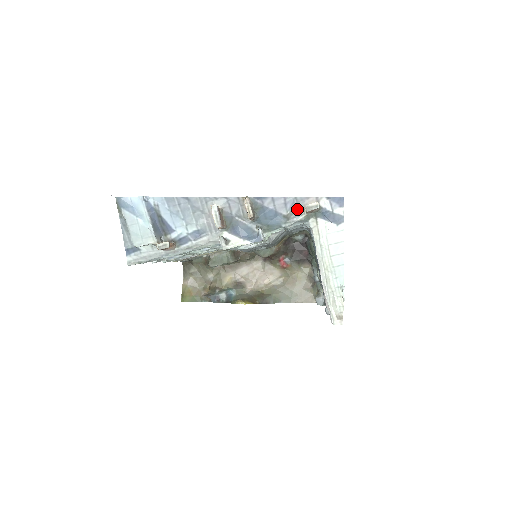
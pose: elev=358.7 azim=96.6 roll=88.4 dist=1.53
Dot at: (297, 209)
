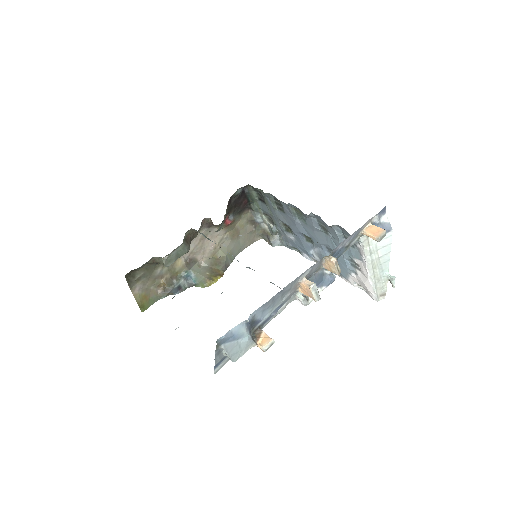
Dot at: (356, 235)
